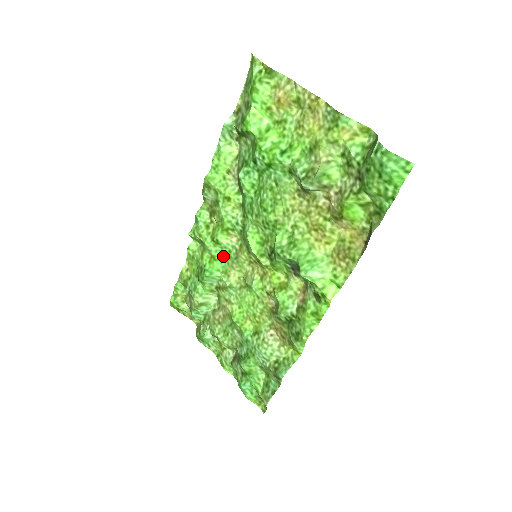
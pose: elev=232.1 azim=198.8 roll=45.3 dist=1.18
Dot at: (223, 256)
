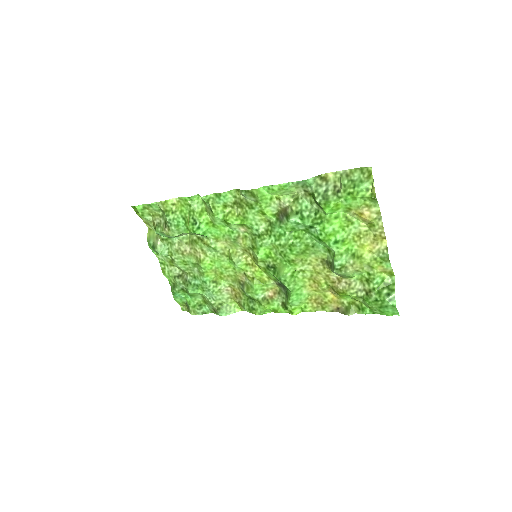
Dot at: (223, 229)
